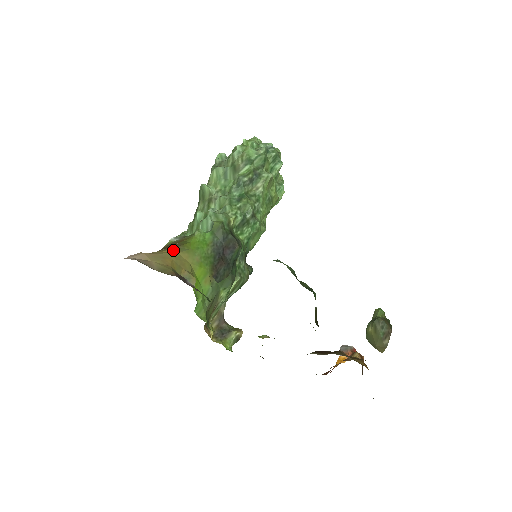
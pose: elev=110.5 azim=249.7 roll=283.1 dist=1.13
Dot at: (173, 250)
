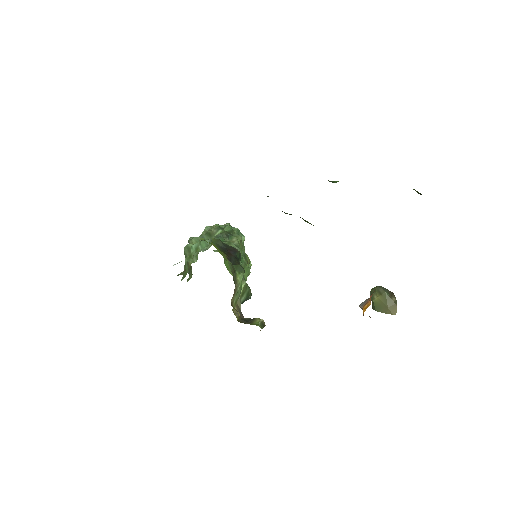
Dot at: occluded
